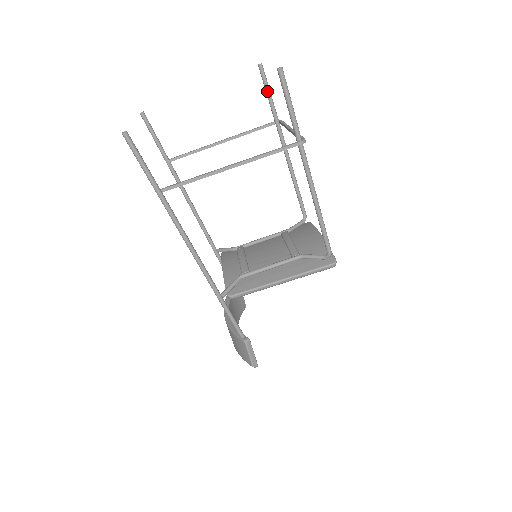
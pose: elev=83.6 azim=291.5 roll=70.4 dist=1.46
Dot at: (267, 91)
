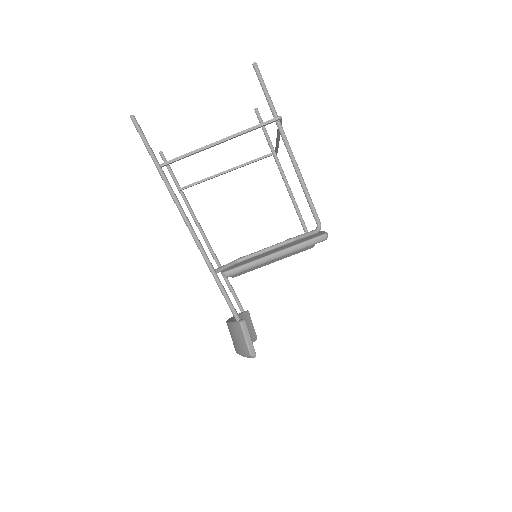
Dot at: (263, 128)
